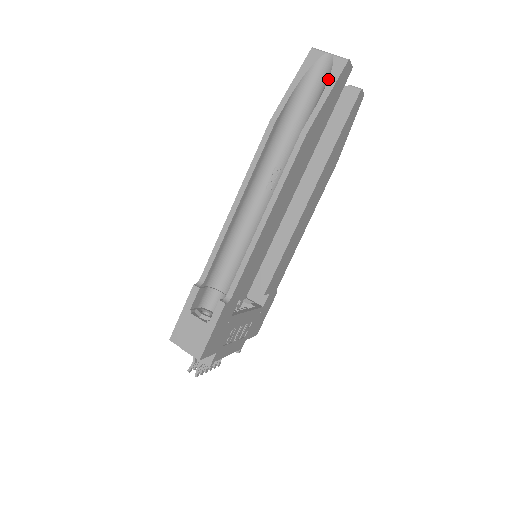
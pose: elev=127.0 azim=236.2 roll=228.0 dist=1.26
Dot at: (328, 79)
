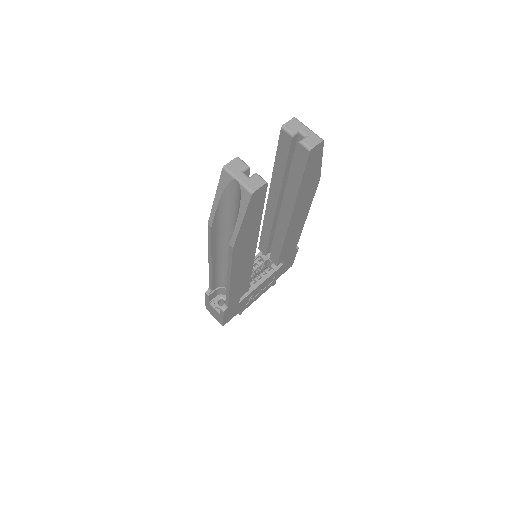
Dot at: occluded
